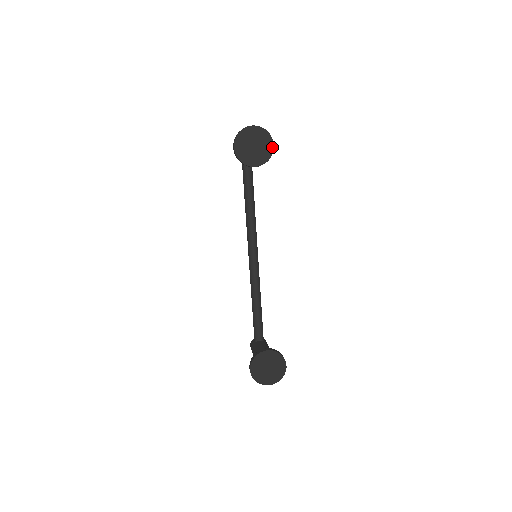
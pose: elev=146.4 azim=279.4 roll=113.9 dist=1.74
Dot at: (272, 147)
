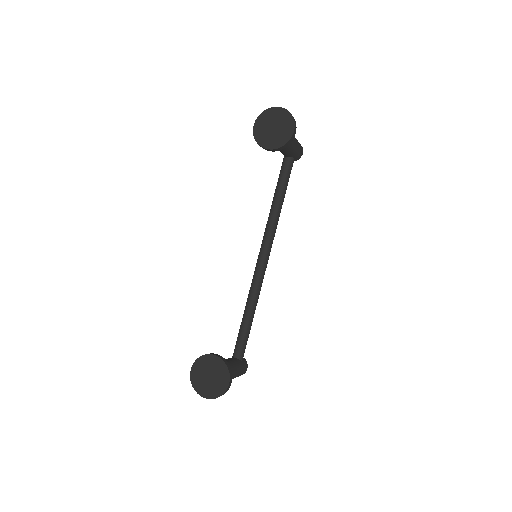
Dot at: (292, 133)
